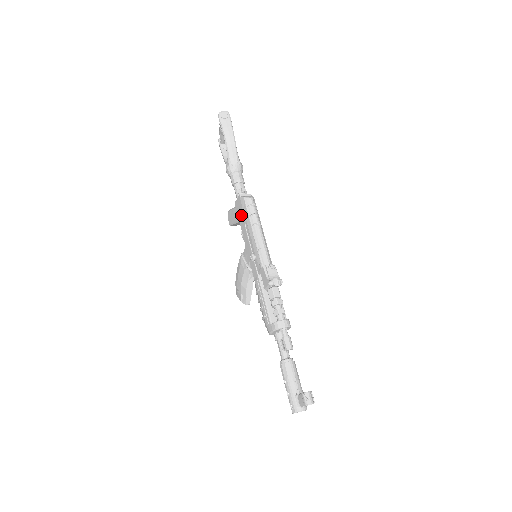
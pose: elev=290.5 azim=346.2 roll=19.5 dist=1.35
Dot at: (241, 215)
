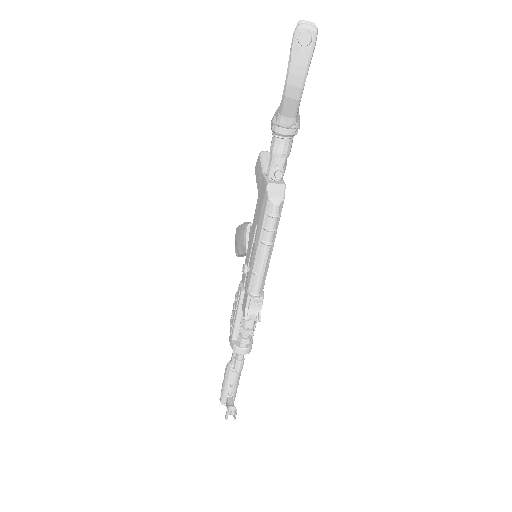
Dot at: (259, 205)
